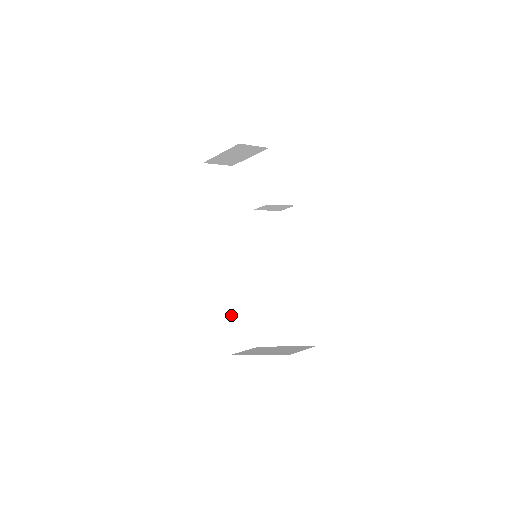
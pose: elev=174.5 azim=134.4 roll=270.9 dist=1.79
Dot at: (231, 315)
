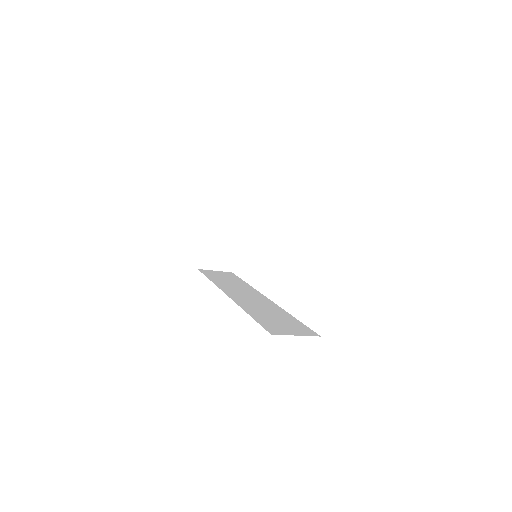
Dot at: (263, 317)
